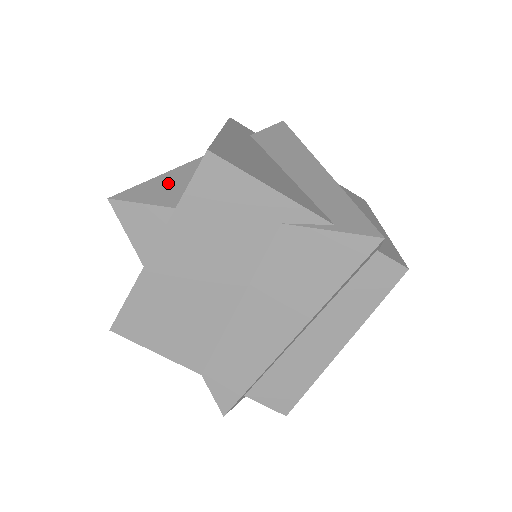
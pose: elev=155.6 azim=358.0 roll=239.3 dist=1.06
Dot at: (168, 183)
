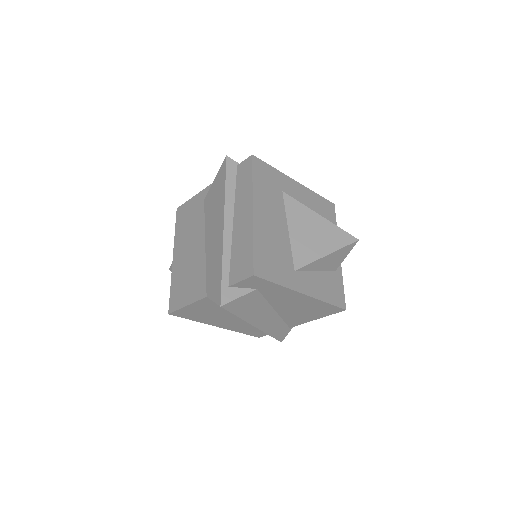
Dot at: occluded
